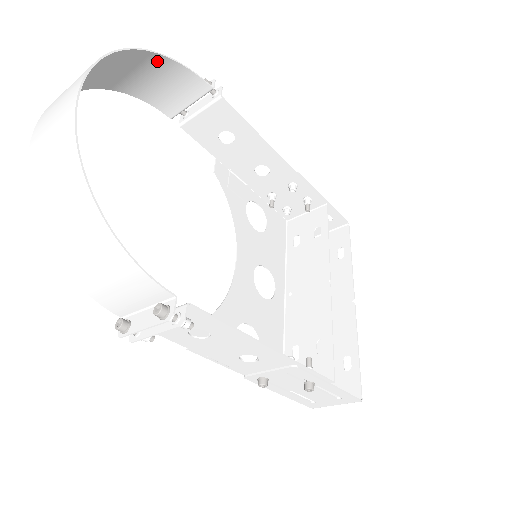
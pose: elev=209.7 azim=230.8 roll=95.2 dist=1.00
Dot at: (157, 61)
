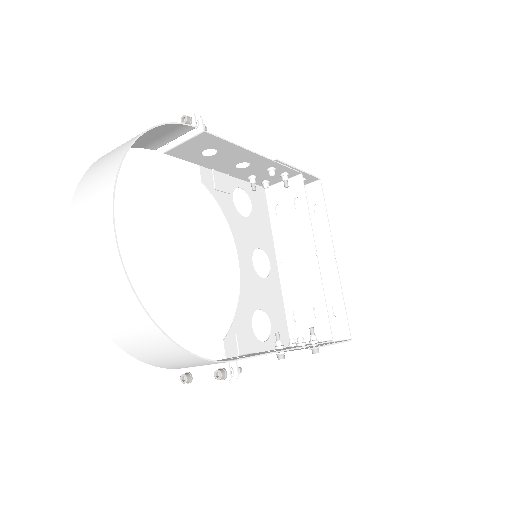
Dot at: (146, 132)
